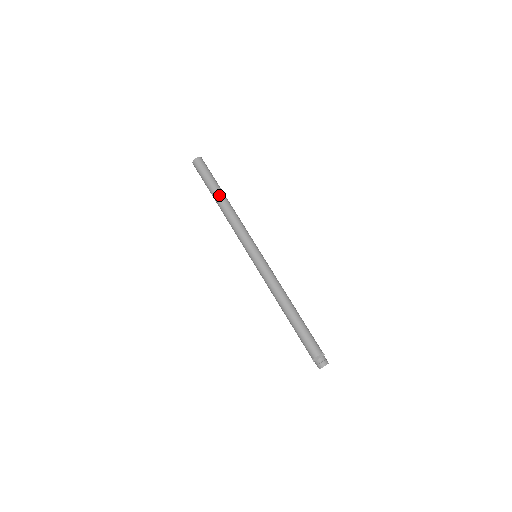
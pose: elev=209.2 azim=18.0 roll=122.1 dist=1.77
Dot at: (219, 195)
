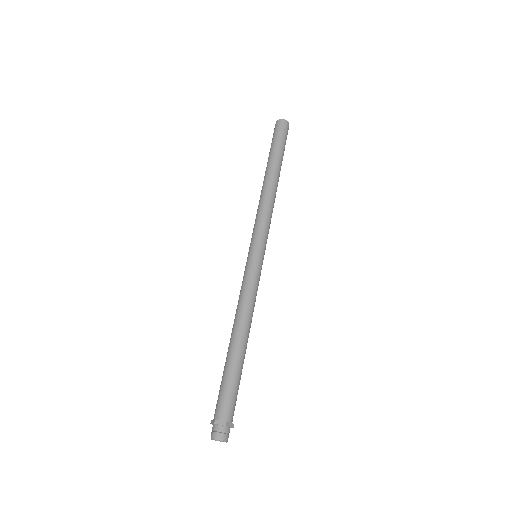
Dot at: (277, 169)
